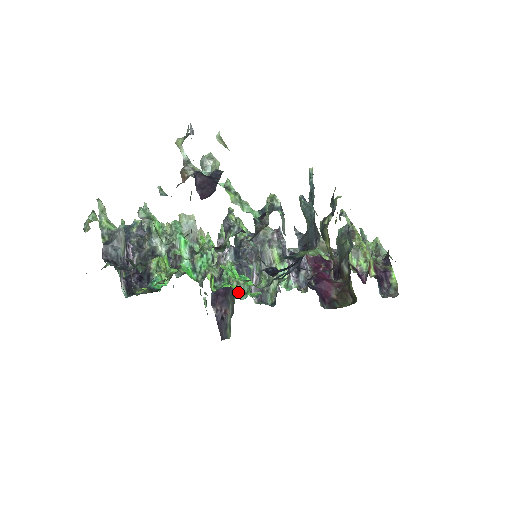
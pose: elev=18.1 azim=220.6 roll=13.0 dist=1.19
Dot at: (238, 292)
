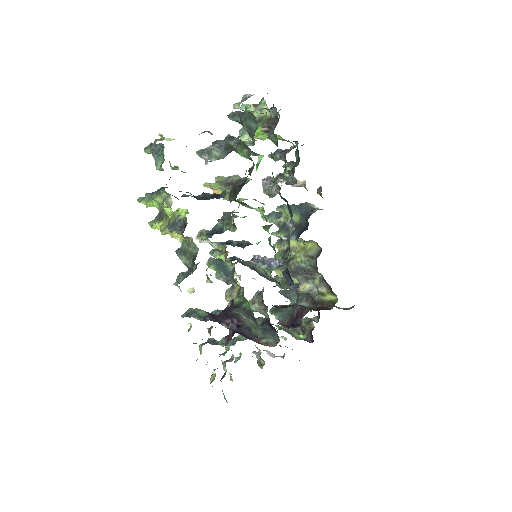
Dot at: occluded
